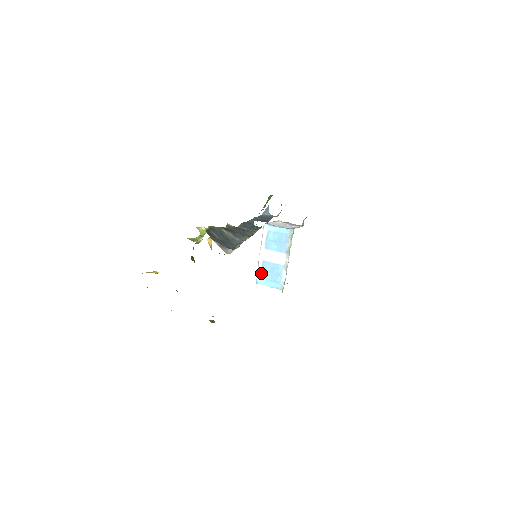
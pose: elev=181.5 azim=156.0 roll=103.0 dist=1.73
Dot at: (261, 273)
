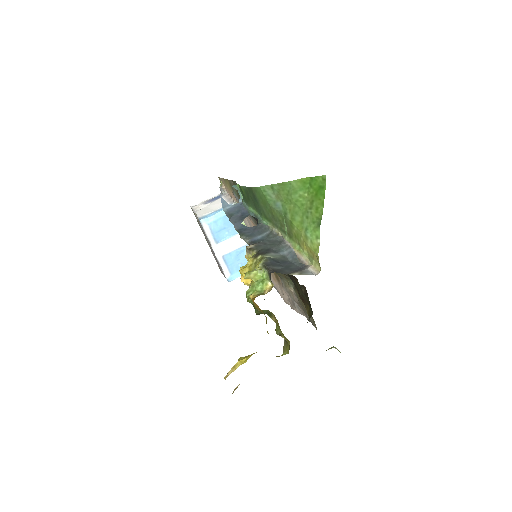
Dot at: (228, 269)
